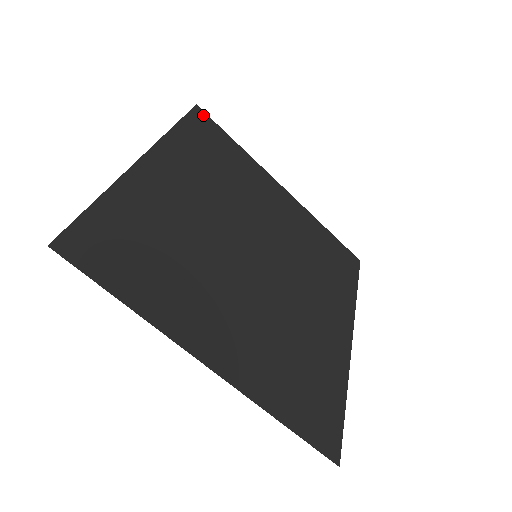
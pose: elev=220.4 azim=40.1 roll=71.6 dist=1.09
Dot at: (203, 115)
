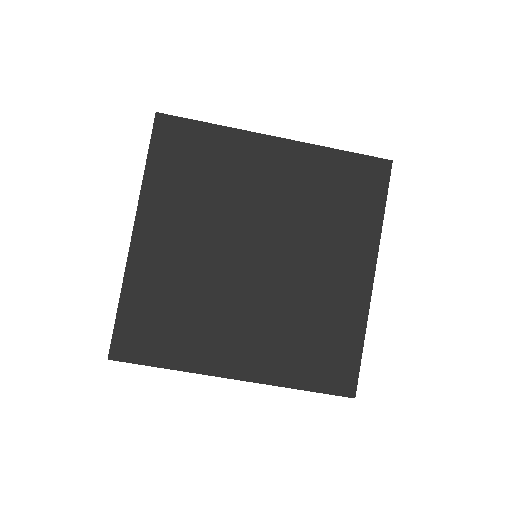
Dot at: (166, 121)
